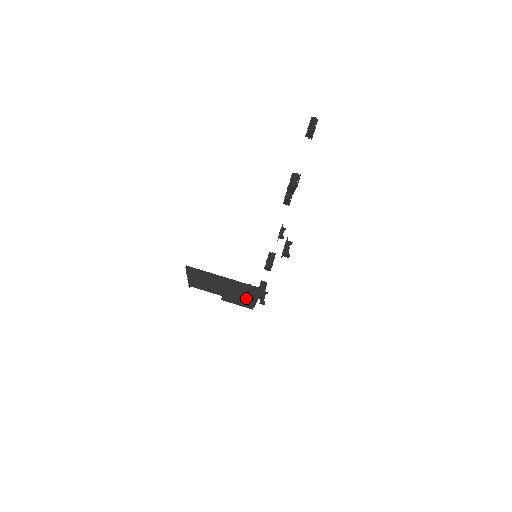
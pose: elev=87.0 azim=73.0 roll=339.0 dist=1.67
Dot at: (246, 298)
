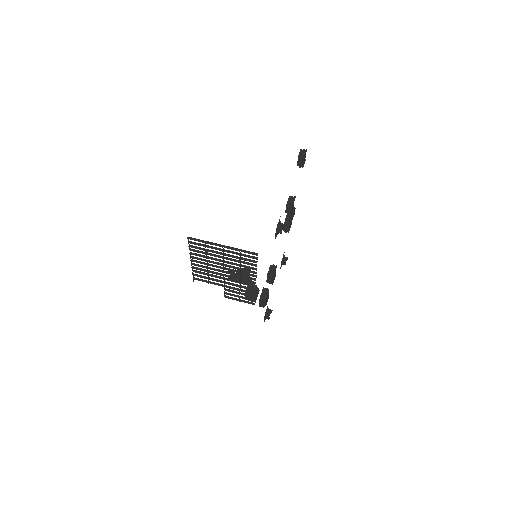
Dot at: (245, 281)
